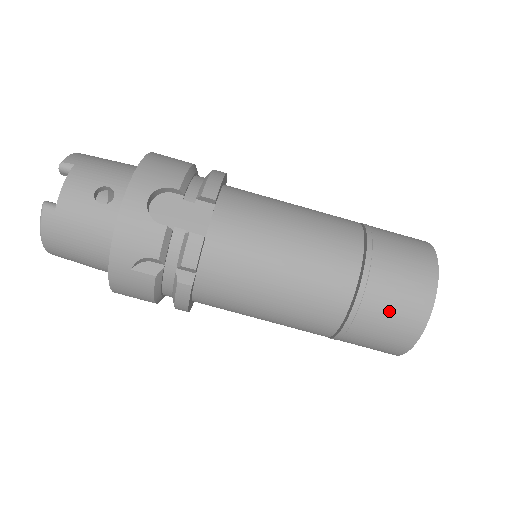
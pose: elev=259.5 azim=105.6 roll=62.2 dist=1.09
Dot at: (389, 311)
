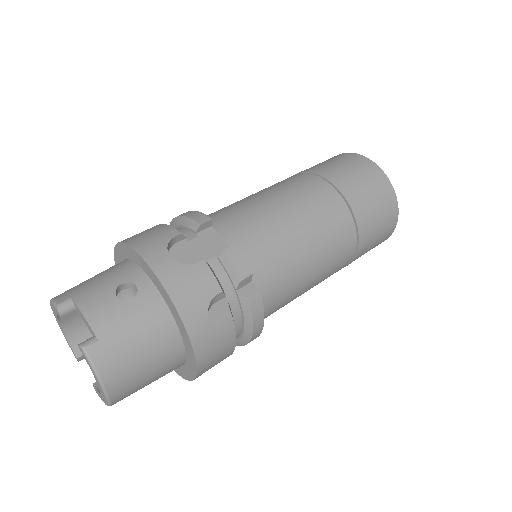
Dot at: (371, 198)
